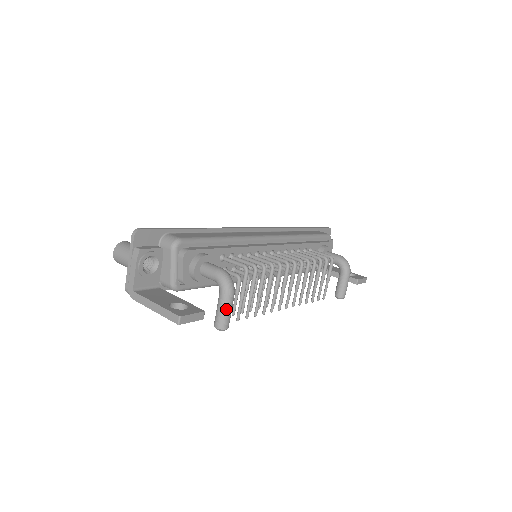
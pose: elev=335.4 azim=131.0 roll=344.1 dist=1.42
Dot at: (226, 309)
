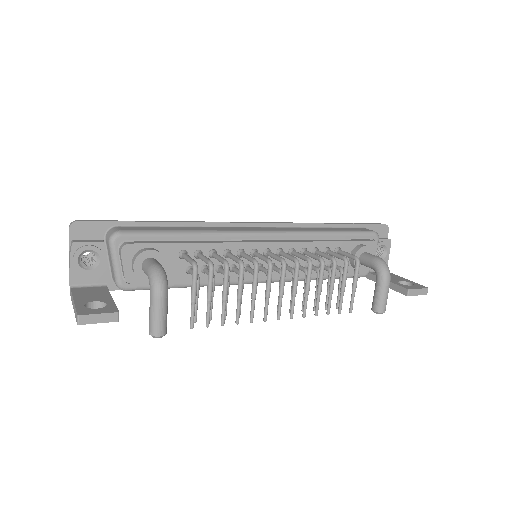
Dot at: (155, 312)
